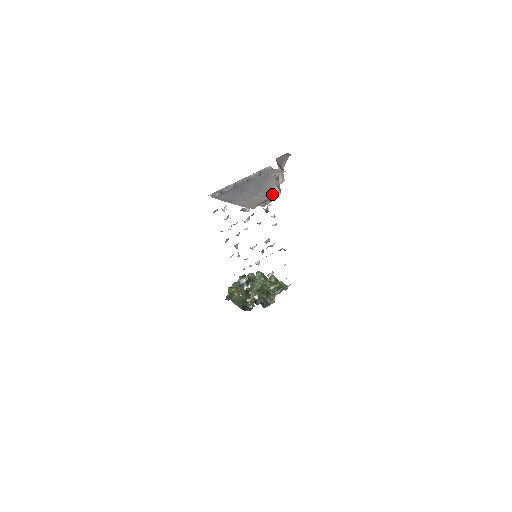
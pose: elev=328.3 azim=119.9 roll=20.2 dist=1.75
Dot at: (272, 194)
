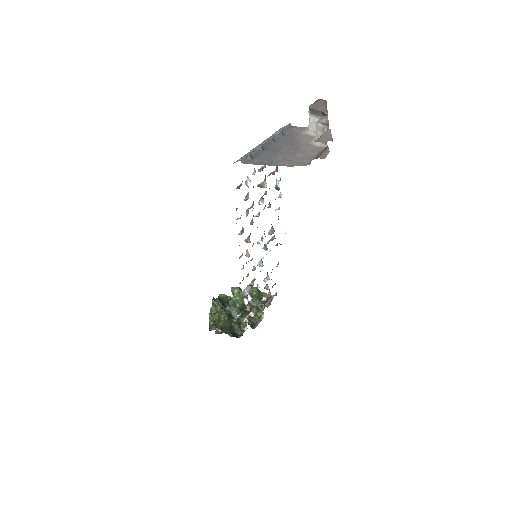
Dot at: (316, 148)
